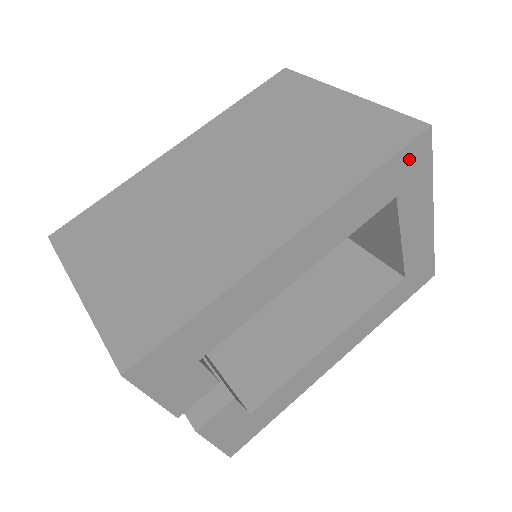
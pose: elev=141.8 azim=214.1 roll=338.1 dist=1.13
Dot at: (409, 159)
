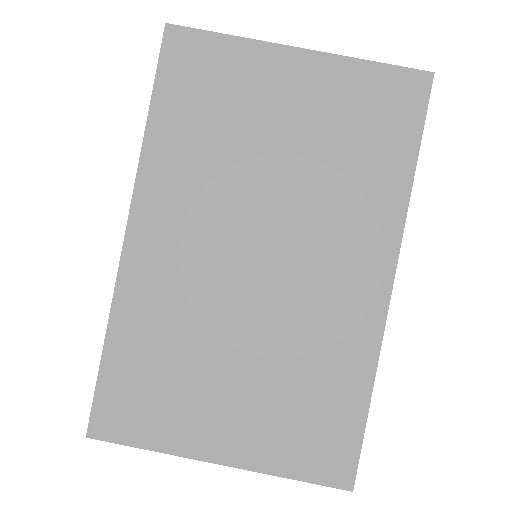
Dot at: occluded
